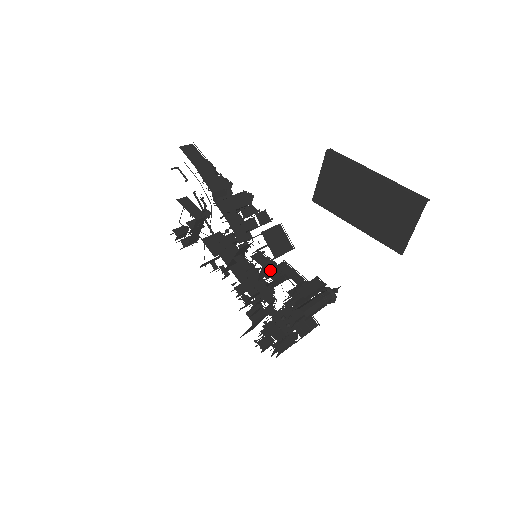
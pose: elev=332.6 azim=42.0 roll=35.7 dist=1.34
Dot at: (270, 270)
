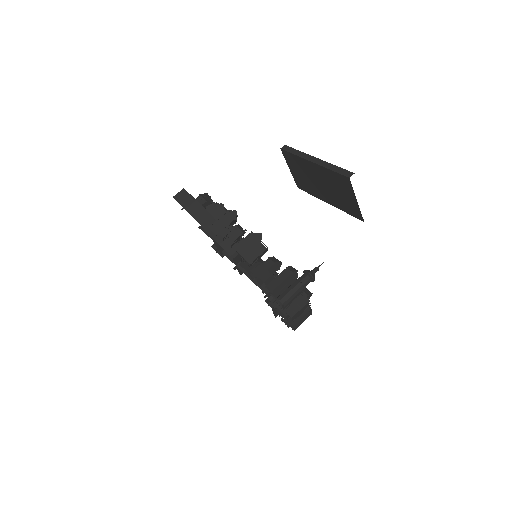
Dot at: occluded
